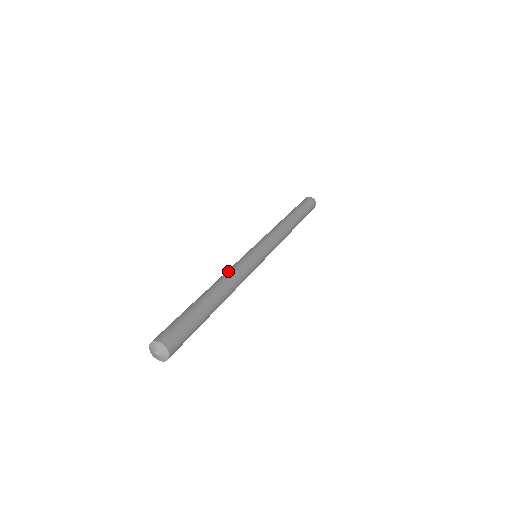
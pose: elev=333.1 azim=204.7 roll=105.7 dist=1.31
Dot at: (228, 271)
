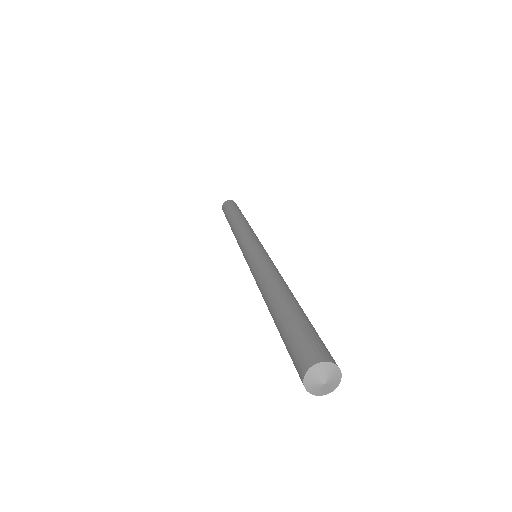
Dot at: (260, 274)
